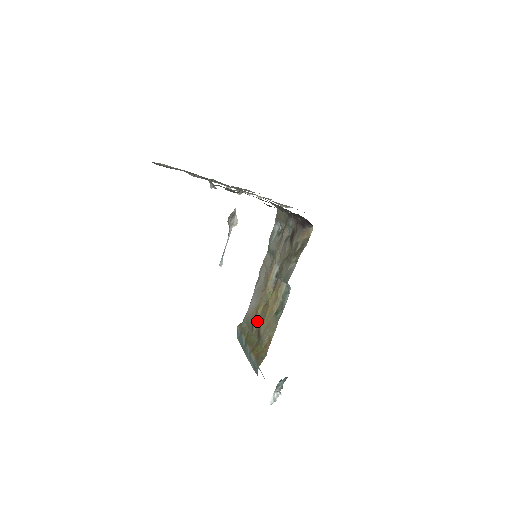
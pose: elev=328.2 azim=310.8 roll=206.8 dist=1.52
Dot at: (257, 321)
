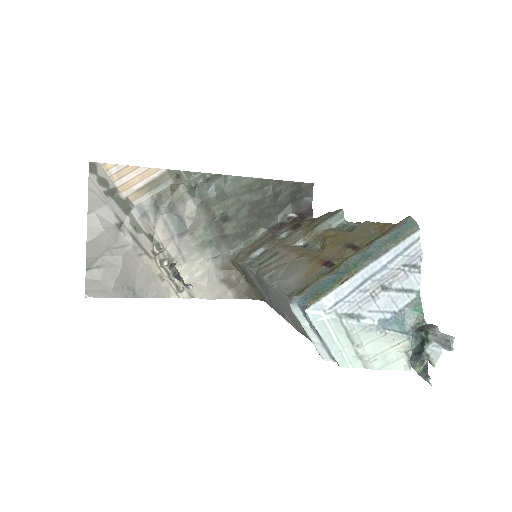
Dot at: (330, 257)
